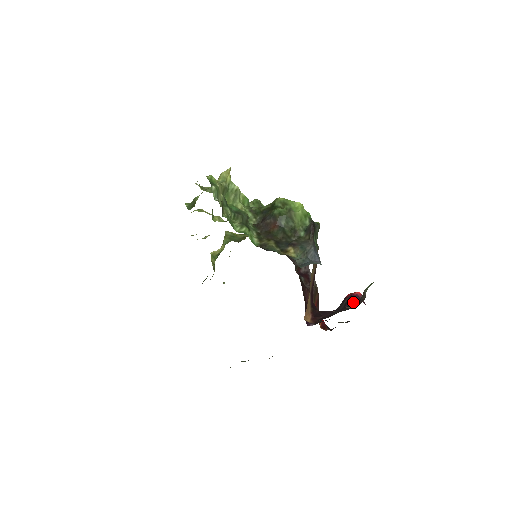
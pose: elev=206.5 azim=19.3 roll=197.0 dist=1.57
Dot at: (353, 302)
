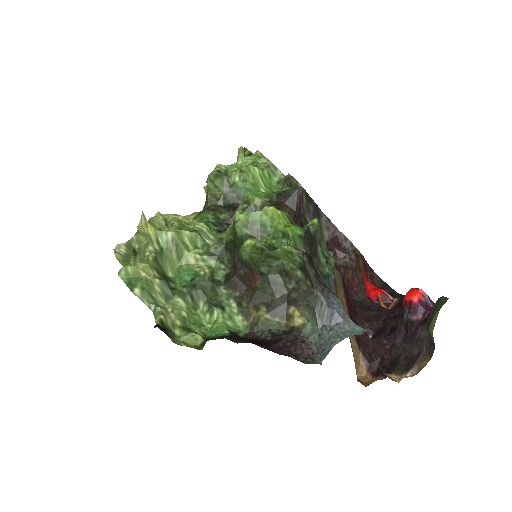
Dot at: (417, 328)
